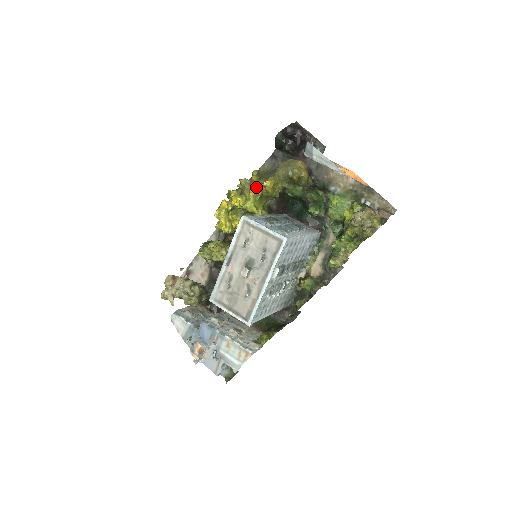
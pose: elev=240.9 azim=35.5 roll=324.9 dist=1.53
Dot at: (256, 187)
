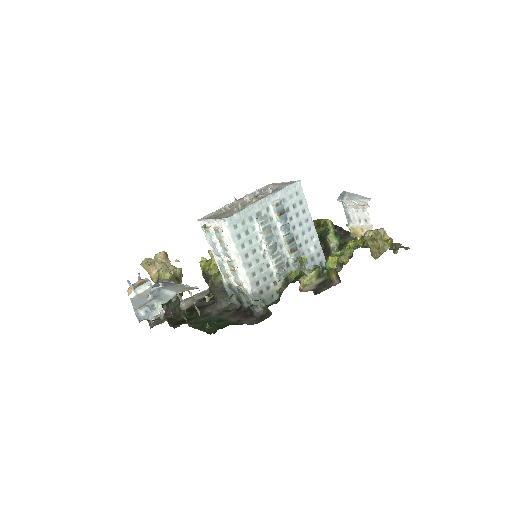
Dot at: occluded
